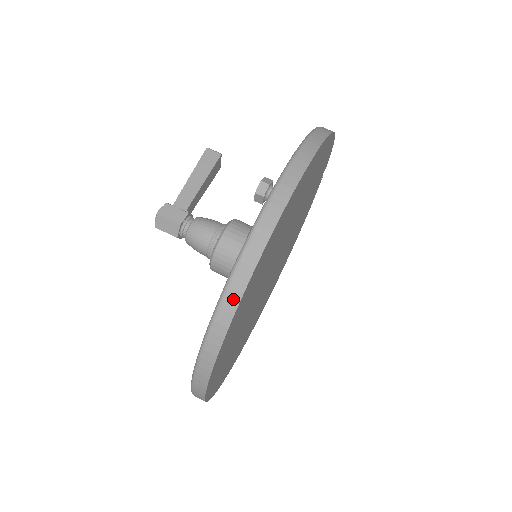
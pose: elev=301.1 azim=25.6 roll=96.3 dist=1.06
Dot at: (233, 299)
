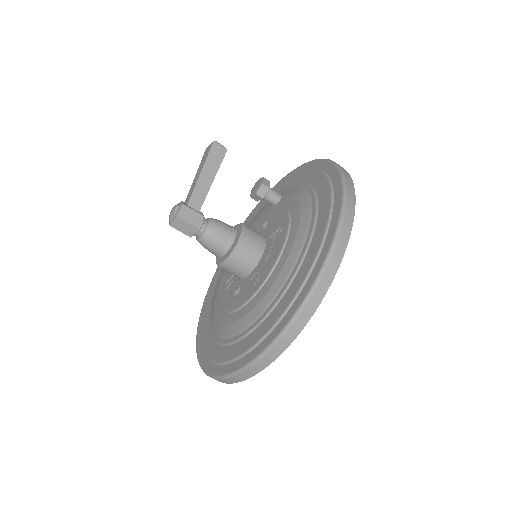
Dot at: (288, 339)
